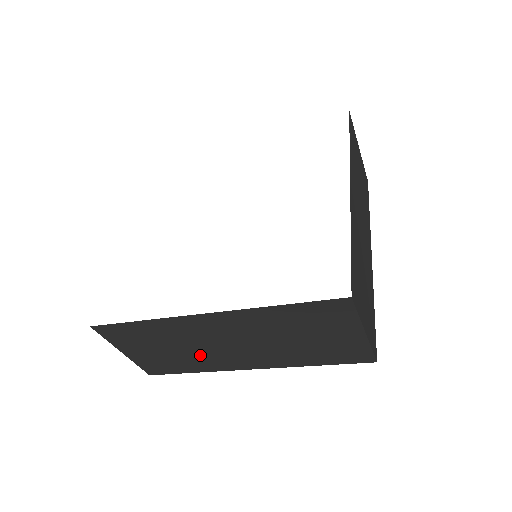
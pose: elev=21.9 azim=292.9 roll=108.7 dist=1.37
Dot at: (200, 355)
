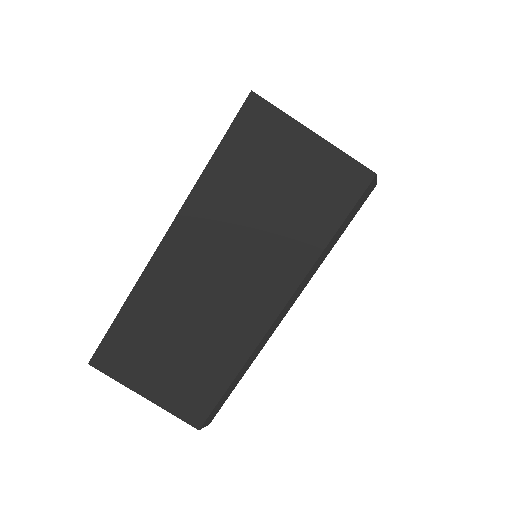
Dot at: (214, 329)
